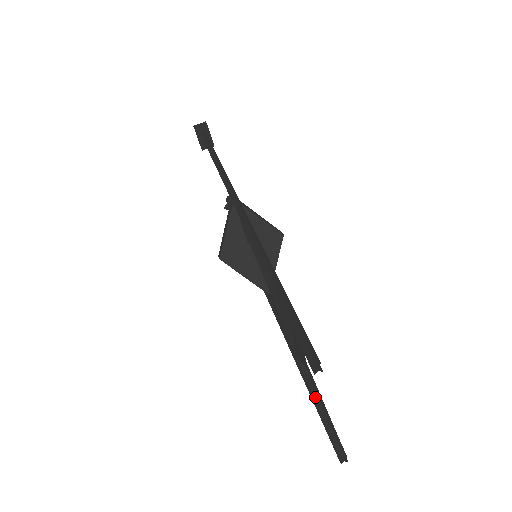
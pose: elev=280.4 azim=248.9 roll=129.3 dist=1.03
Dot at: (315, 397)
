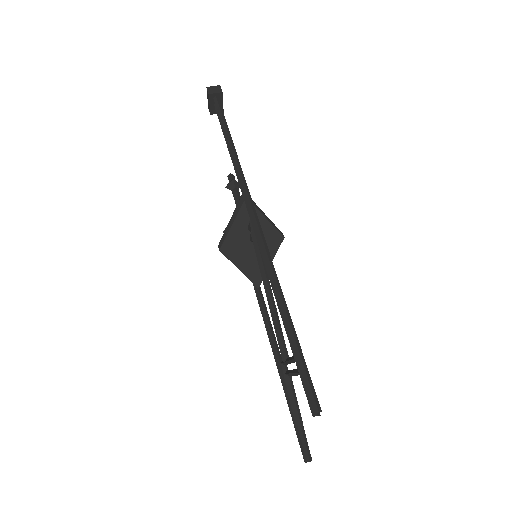
Dot at: (294, 406)
